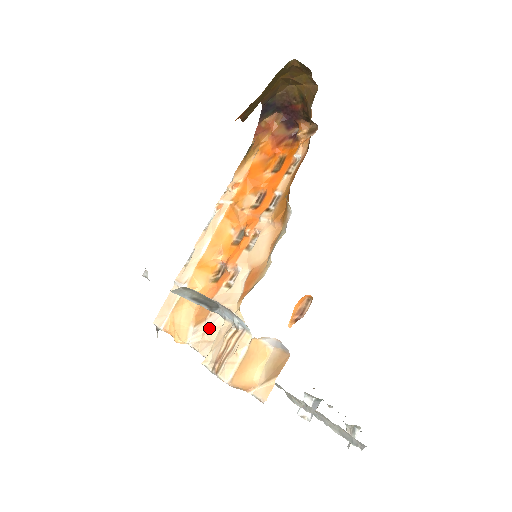
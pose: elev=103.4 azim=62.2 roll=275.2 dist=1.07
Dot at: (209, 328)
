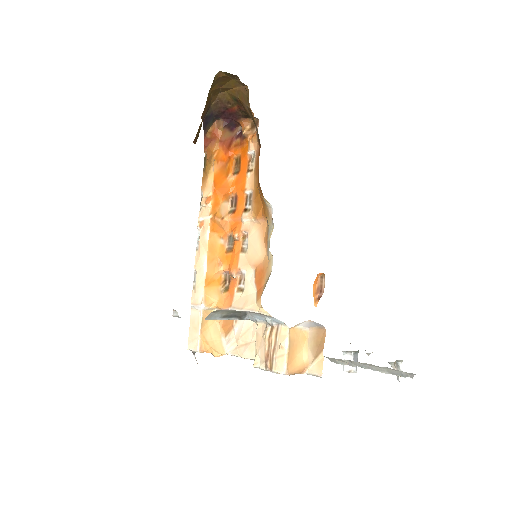
Dot at: (240, 333)
